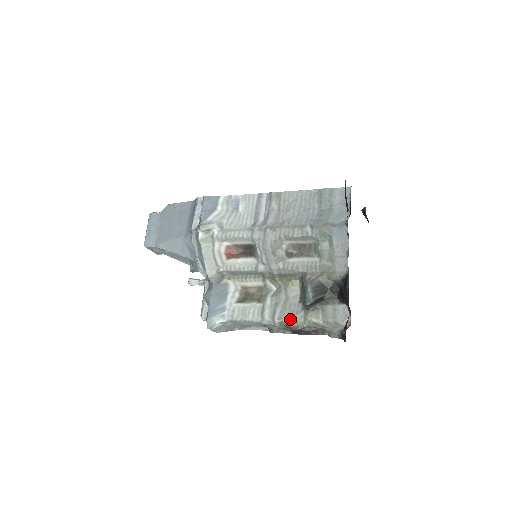
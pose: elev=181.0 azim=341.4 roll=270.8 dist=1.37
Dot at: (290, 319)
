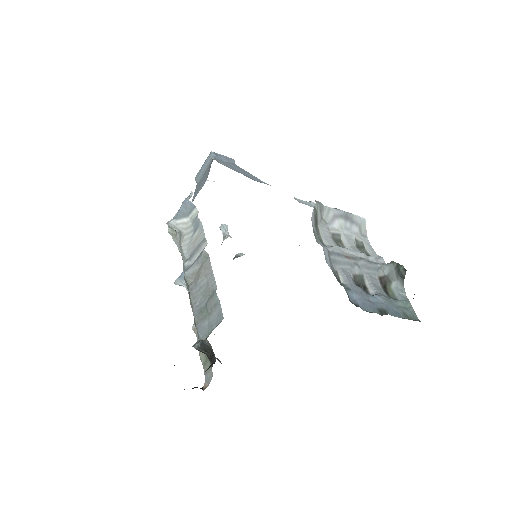
Dot at: (197, 338)
